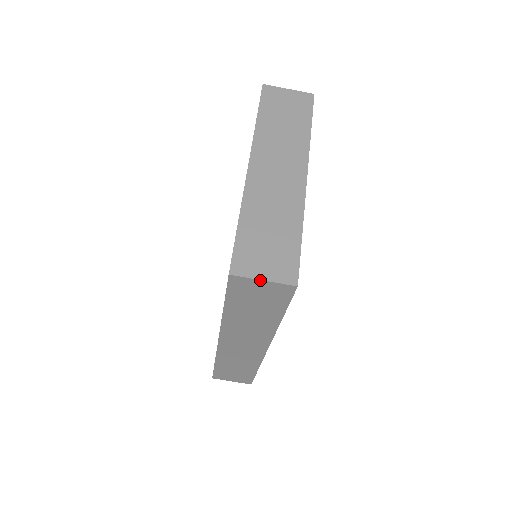
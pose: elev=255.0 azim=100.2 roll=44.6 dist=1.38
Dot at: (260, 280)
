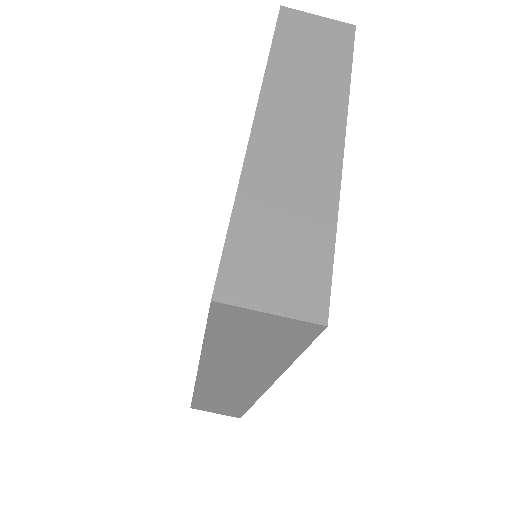
Dot at: (264, 312)
